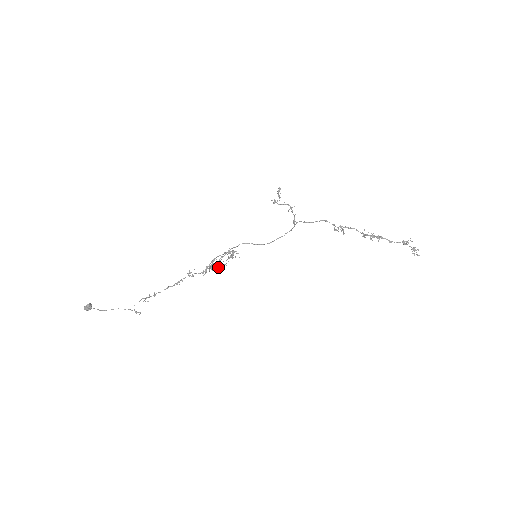
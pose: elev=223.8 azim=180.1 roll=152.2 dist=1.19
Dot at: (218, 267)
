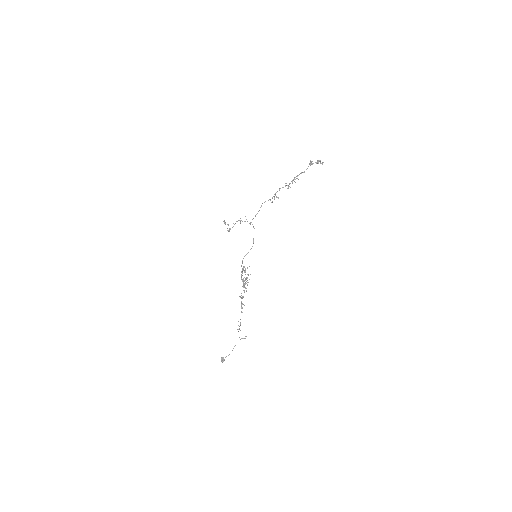
Dot at: occluded
